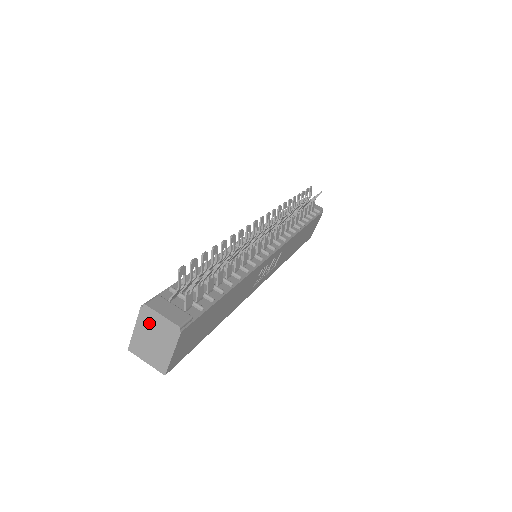
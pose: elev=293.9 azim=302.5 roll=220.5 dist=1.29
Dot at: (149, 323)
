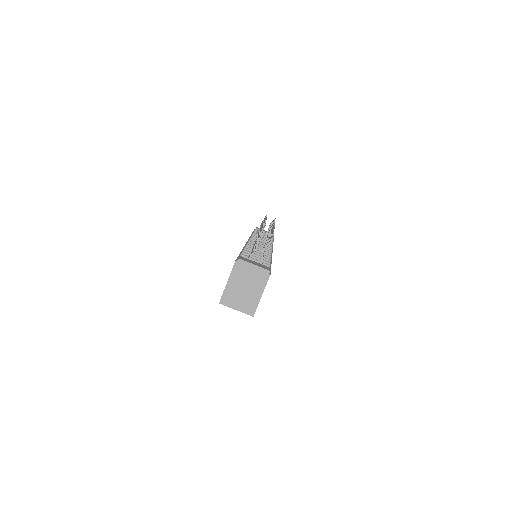
Dot at: (242, 274)
